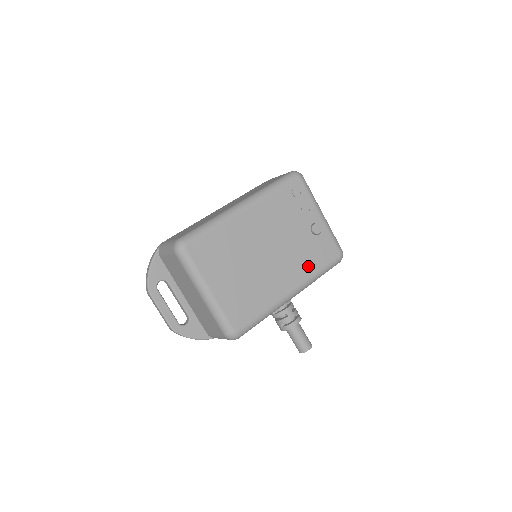
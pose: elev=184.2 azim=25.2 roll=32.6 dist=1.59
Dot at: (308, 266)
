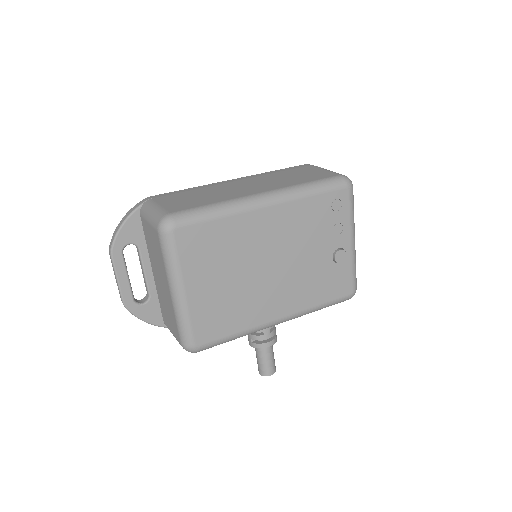
Dot at: (311, 295)
